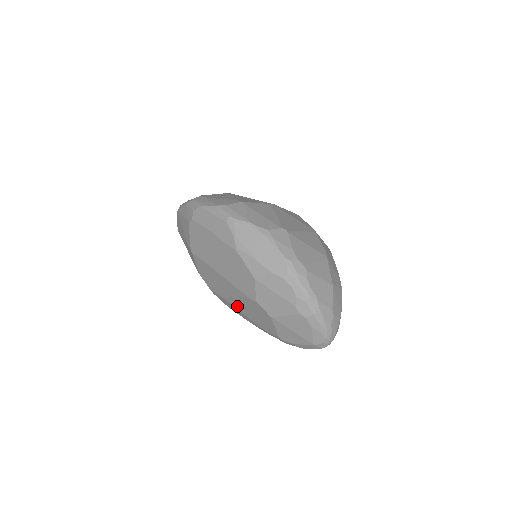
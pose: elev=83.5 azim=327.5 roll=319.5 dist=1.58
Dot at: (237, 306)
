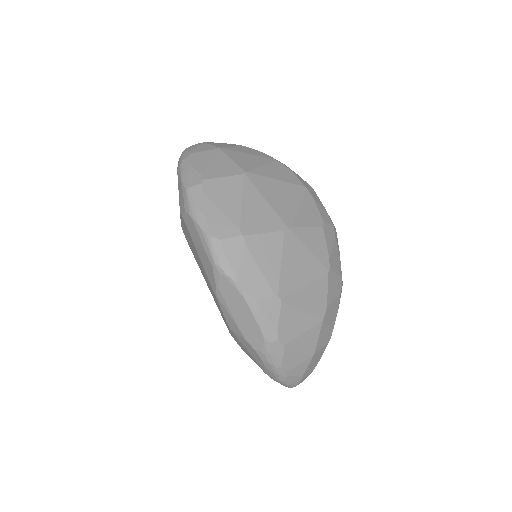
Dot at: occluded
